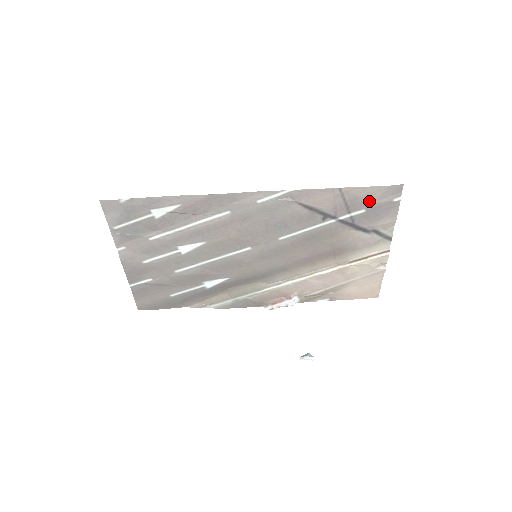
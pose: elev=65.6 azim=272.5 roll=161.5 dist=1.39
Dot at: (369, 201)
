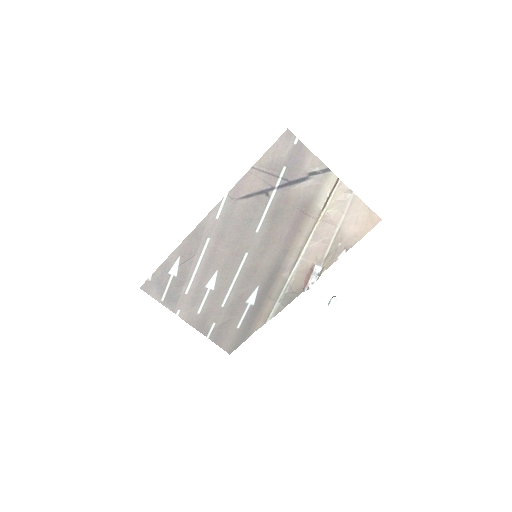
Dot at: (280, 159)
